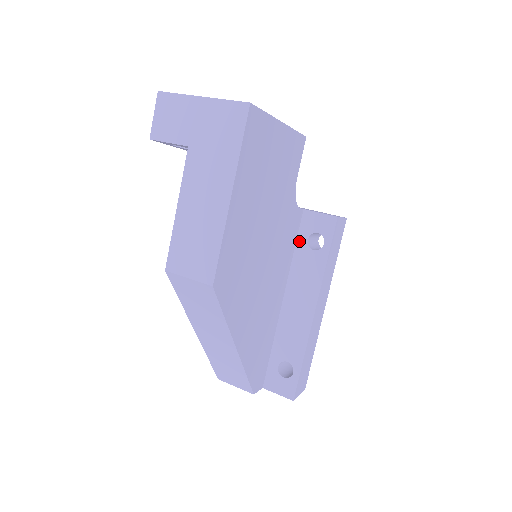
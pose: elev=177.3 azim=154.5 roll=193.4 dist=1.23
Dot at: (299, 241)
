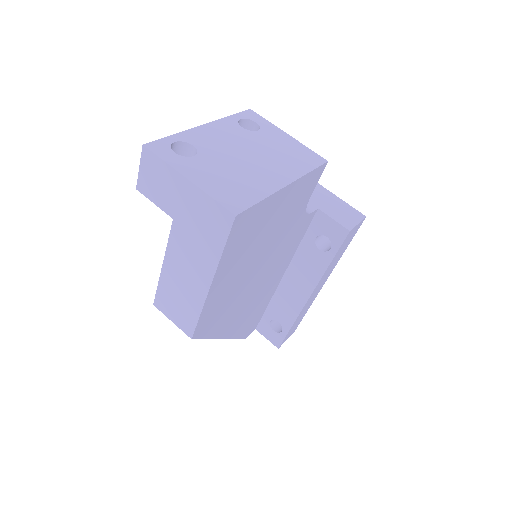
Dot at: (307, 235)
